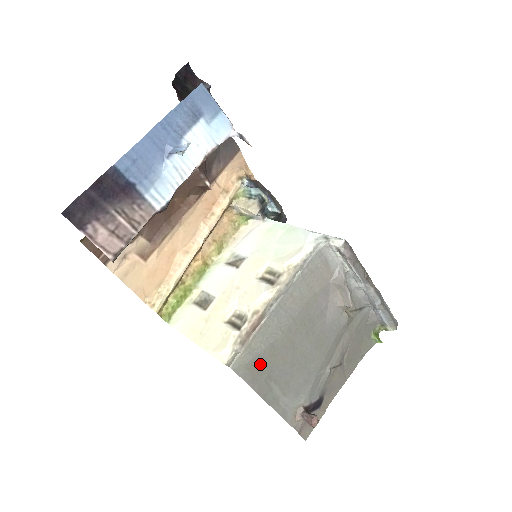
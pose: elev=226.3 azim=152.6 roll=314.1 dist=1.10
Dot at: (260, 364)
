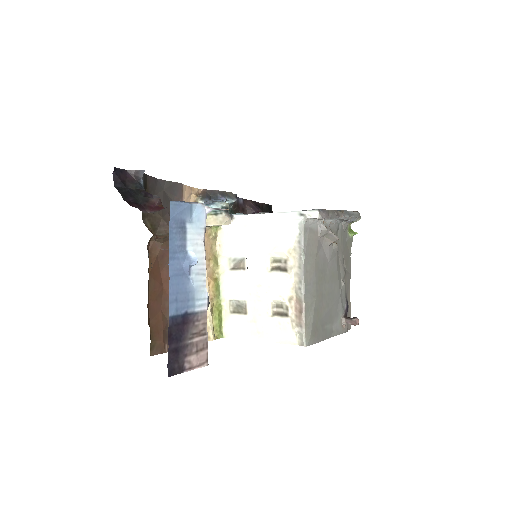
Dot at: (316, 326)
